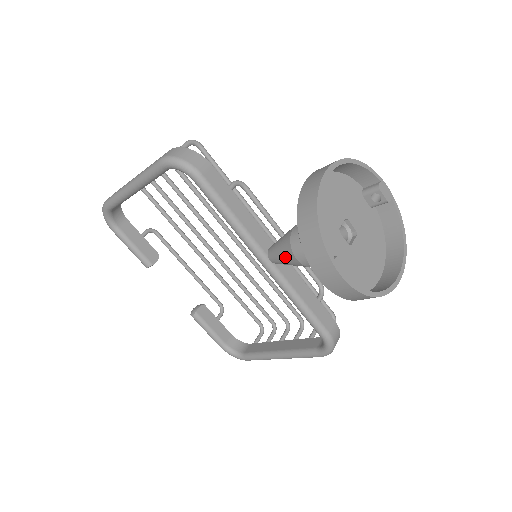
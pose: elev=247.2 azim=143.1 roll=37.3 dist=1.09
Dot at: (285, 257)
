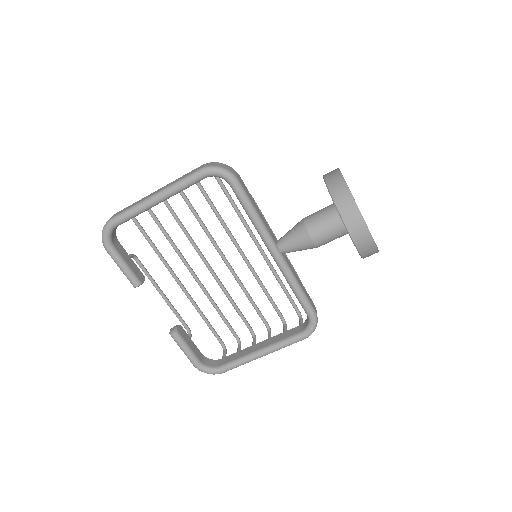
Dot at: (299, 241)
